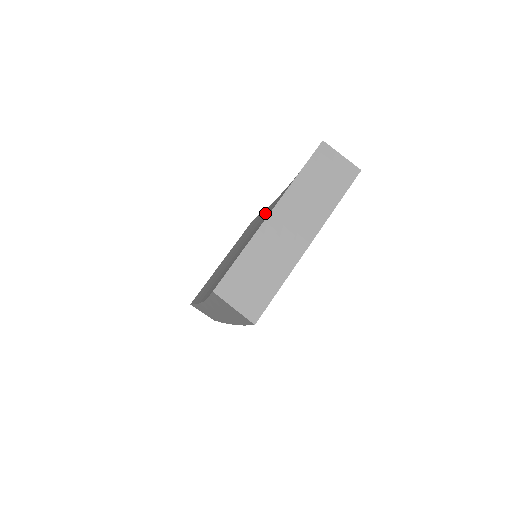
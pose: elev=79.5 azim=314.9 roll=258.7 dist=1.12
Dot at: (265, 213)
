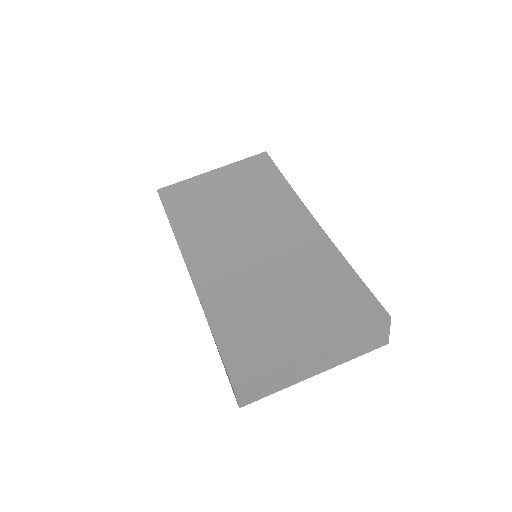
Dot at: (289, 211)
